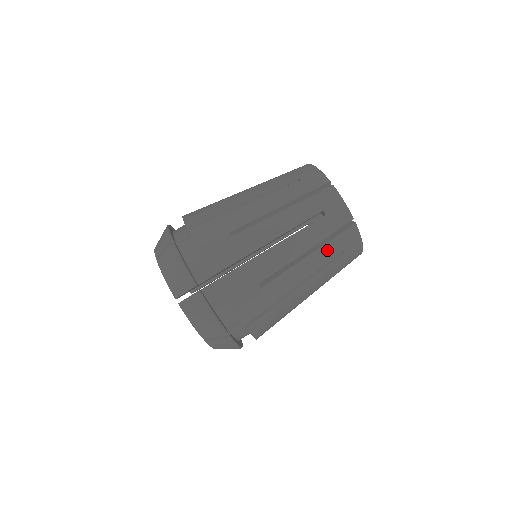
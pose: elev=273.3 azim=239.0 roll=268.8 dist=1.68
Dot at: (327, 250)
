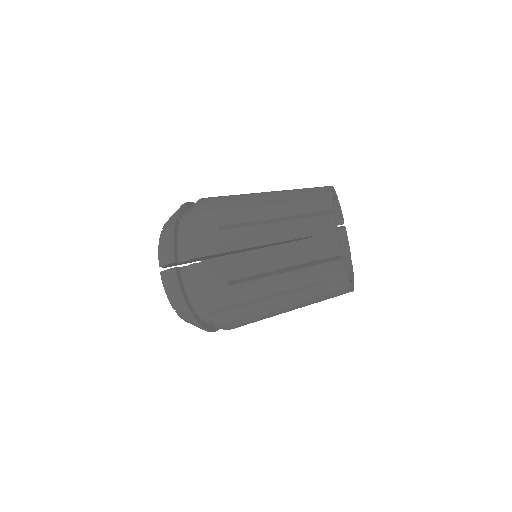
Dot at: occluded
